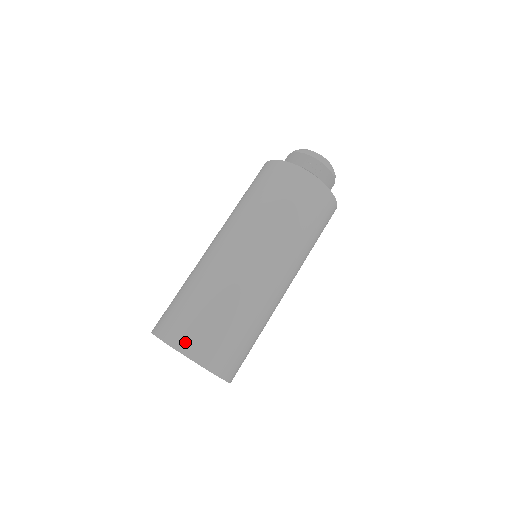
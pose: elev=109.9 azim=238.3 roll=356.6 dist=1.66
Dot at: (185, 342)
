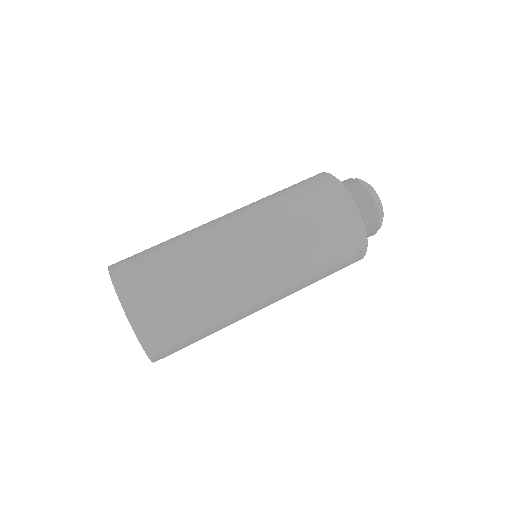
Dot at: (124, 277)
